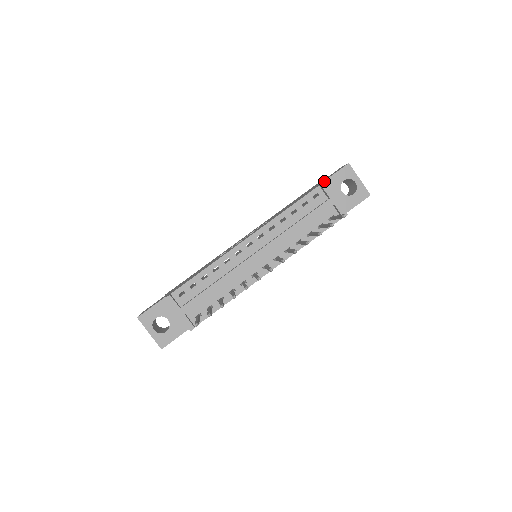
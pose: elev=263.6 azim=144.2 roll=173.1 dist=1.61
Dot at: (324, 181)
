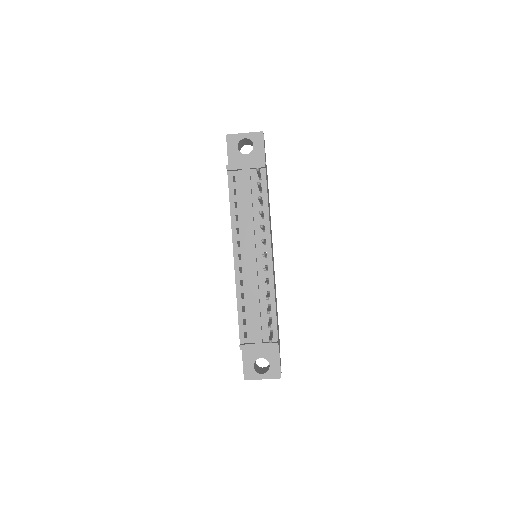
Dot at: (228, 164)
